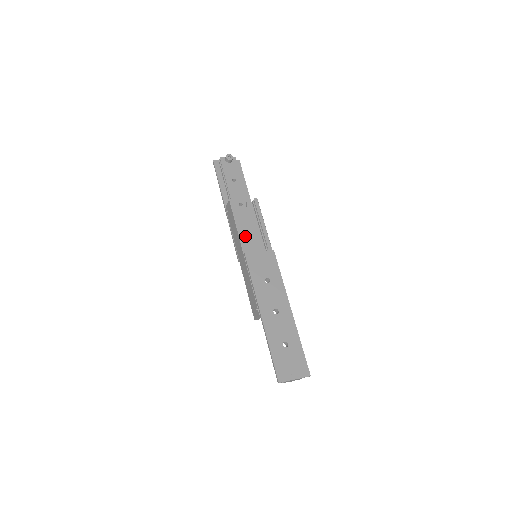
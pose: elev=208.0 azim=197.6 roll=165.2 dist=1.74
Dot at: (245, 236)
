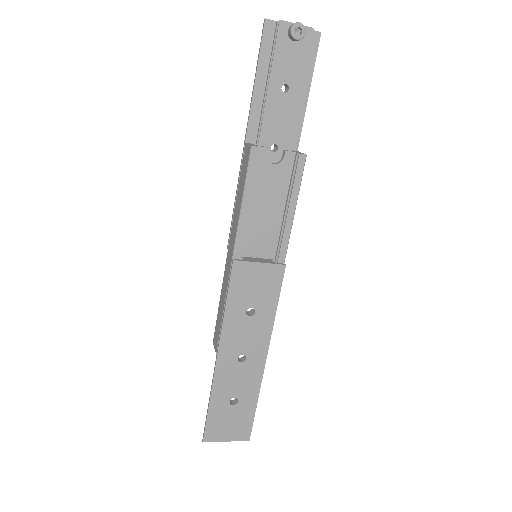
Dot at: (252, 219)
